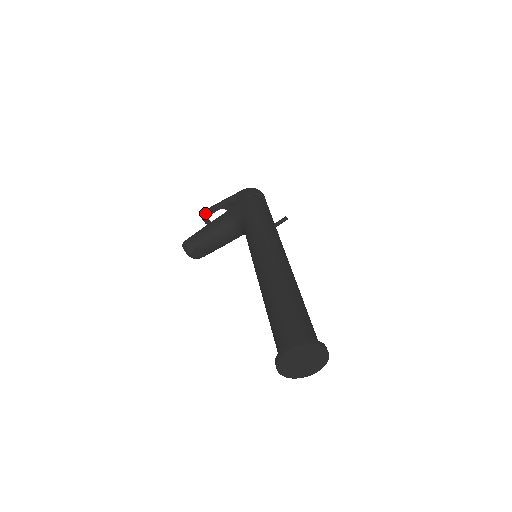
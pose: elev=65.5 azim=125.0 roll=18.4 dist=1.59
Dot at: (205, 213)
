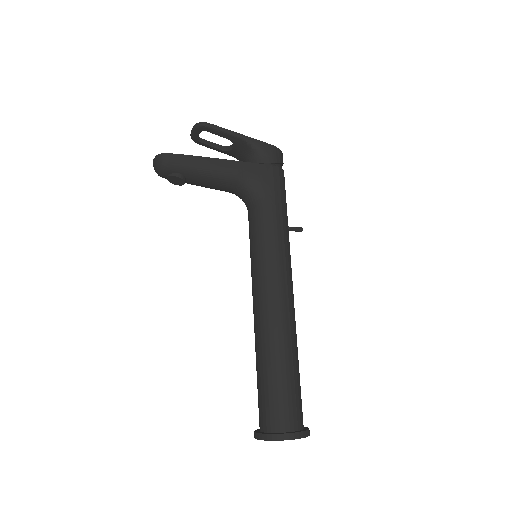
Dot at: (208, 127)
